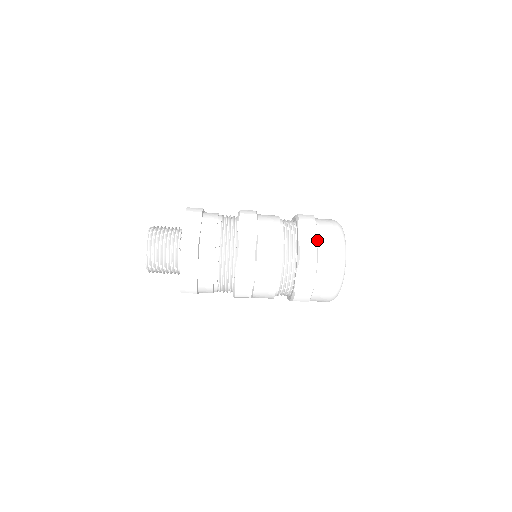
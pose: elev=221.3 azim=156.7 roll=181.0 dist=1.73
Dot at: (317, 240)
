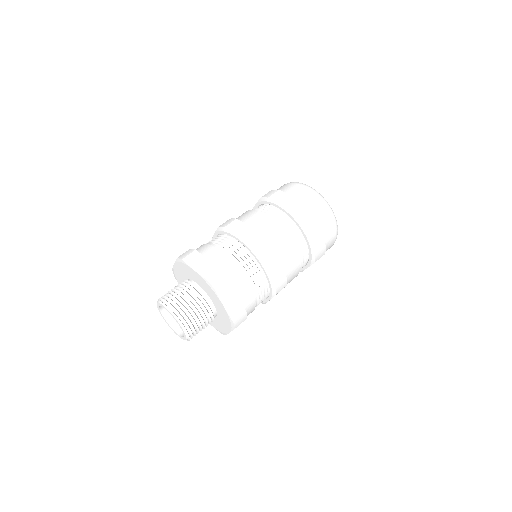
Dot at: (297, 200)
